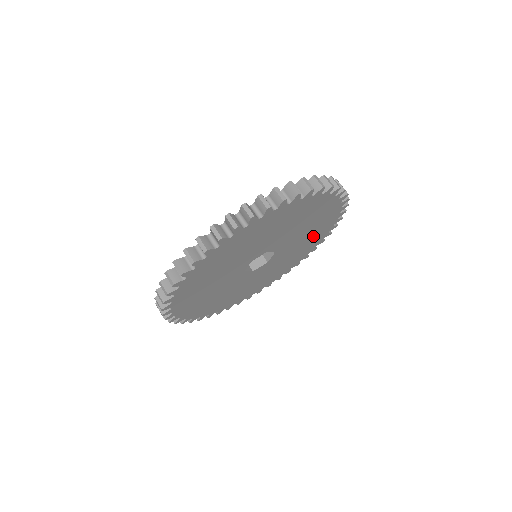
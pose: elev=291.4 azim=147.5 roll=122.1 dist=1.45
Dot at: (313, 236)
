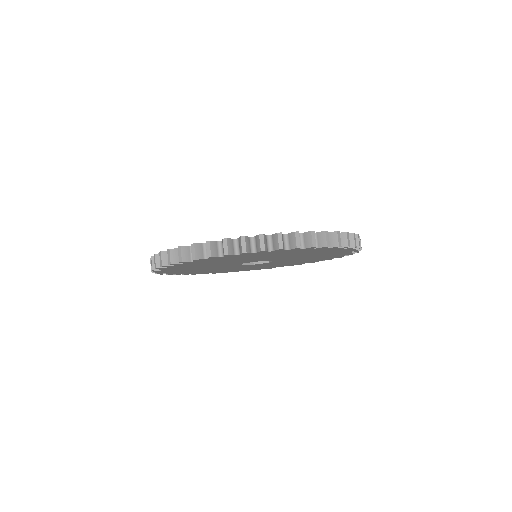
Dot at: (324, 255)
